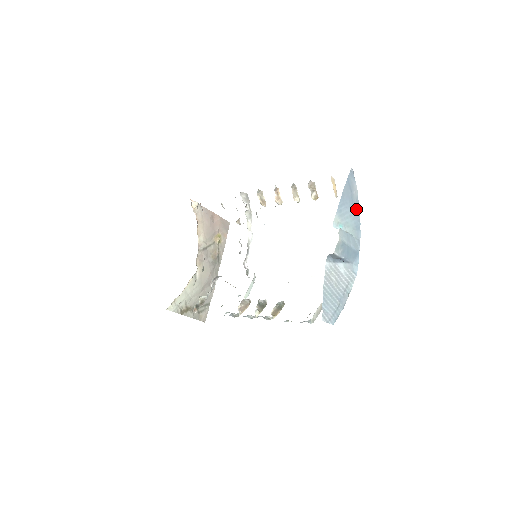
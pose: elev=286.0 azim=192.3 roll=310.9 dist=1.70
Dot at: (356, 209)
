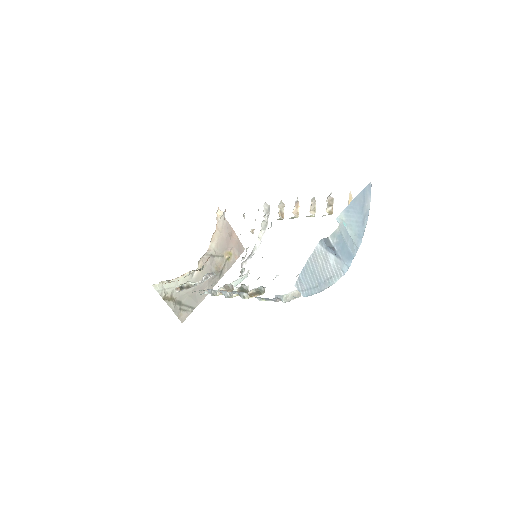
Dot at: (364, 220)
